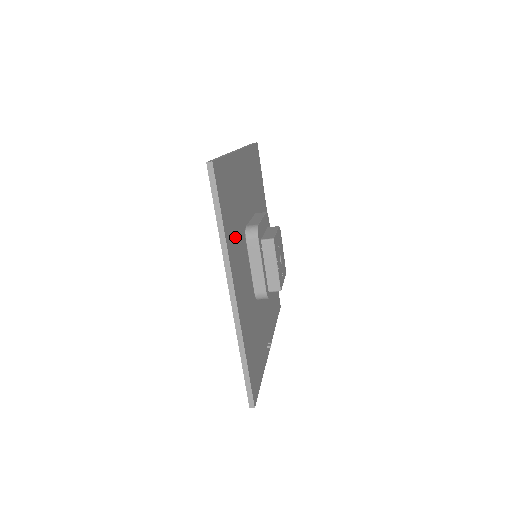
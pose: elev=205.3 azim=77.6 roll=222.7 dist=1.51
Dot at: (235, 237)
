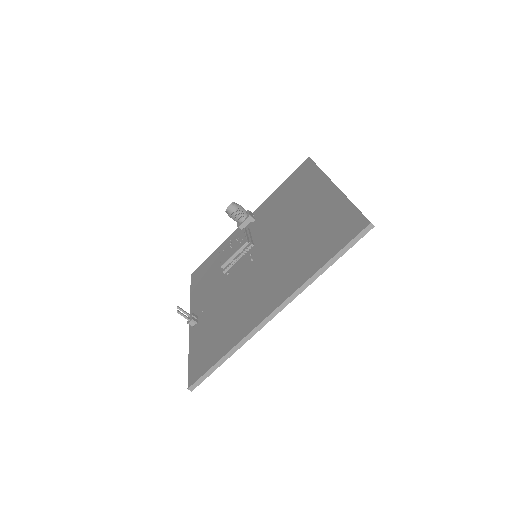
Dot at: occluded
